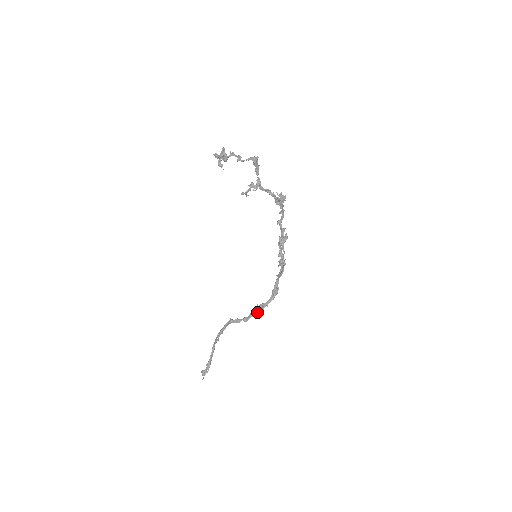
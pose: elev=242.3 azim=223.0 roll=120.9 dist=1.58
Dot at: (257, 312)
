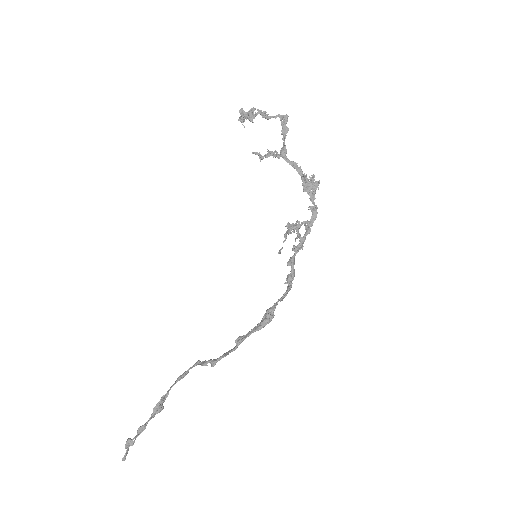
Dot at: (231, 350)
